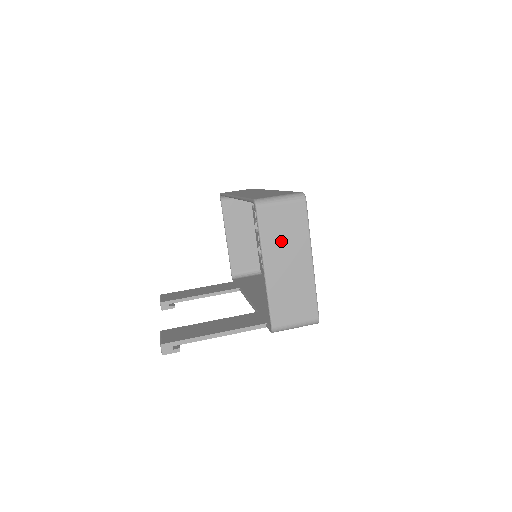
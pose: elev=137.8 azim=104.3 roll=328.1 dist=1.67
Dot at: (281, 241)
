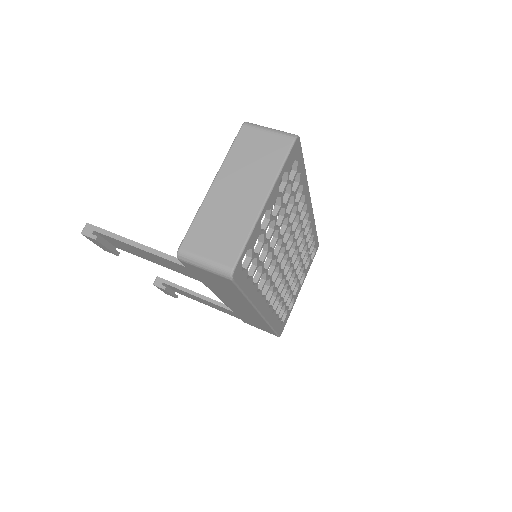
Dot at: (246, 165)
